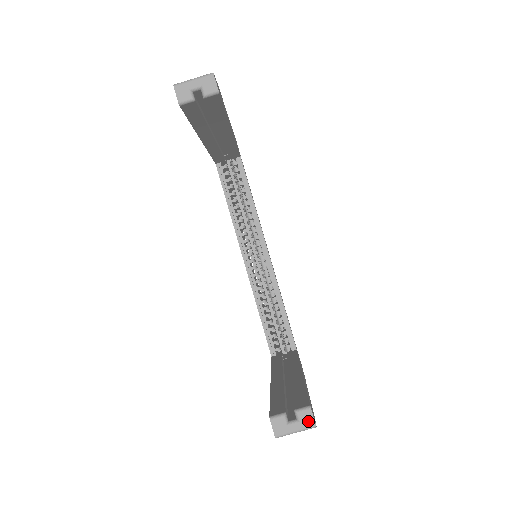
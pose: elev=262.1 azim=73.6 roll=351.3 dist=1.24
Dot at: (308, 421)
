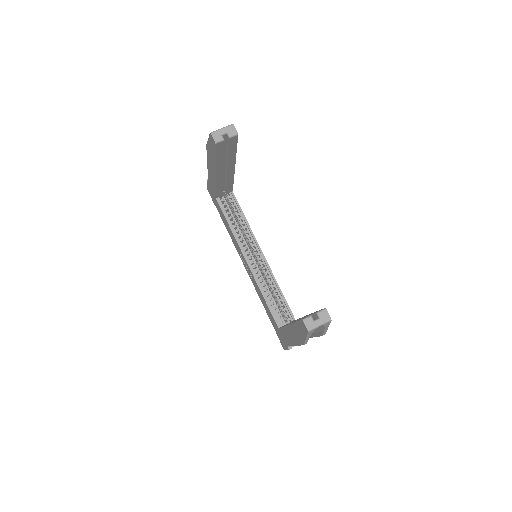
Dot at: (326, 317)
